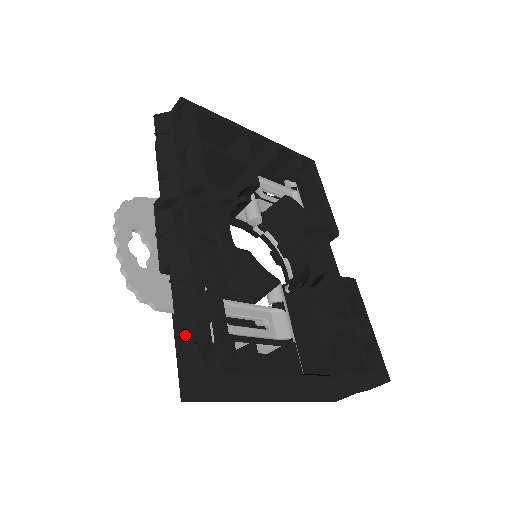
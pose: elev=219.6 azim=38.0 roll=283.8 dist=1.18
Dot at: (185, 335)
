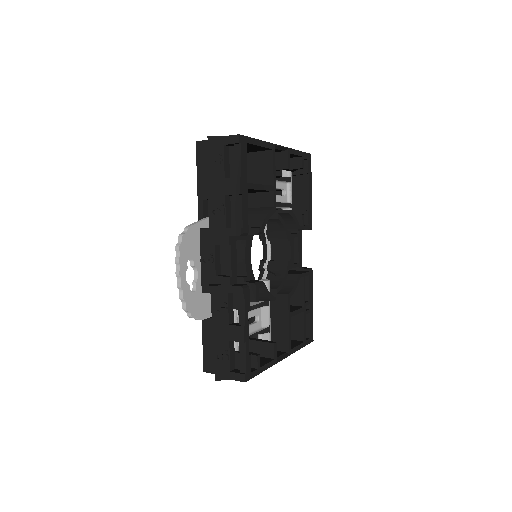
Dot at: (220, 348)
